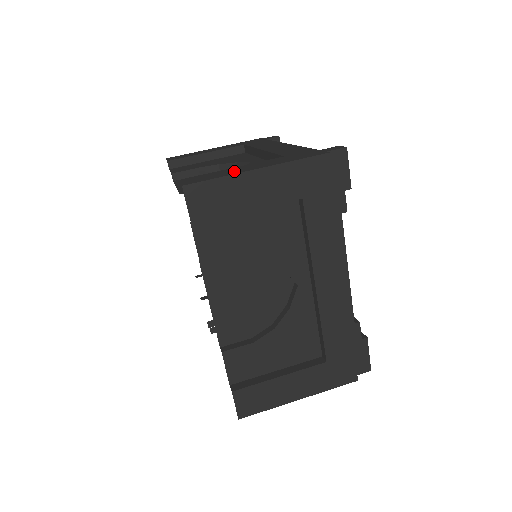
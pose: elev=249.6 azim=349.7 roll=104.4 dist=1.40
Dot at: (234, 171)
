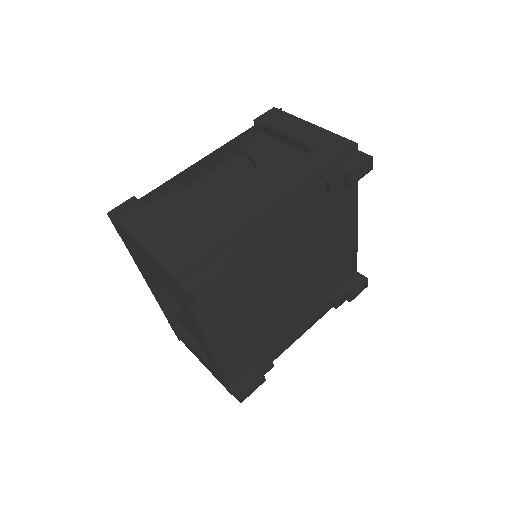
Dot at: occluded
